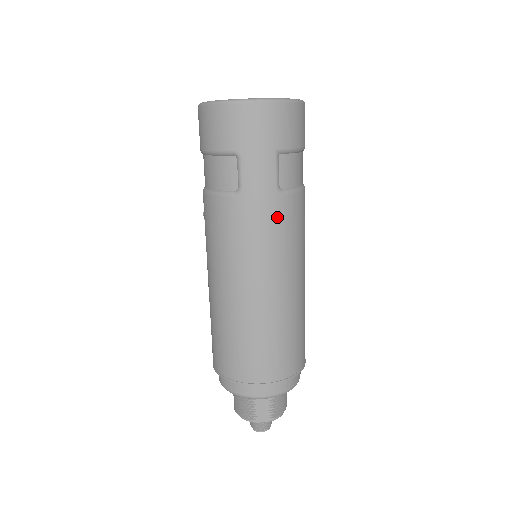
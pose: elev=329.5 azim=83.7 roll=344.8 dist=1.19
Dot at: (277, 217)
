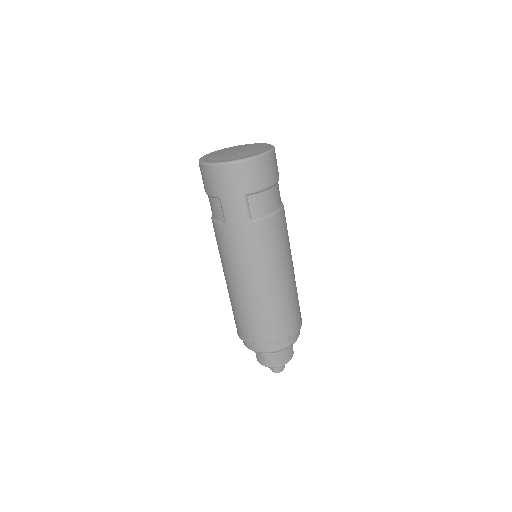
Dot at: (252, 238)
